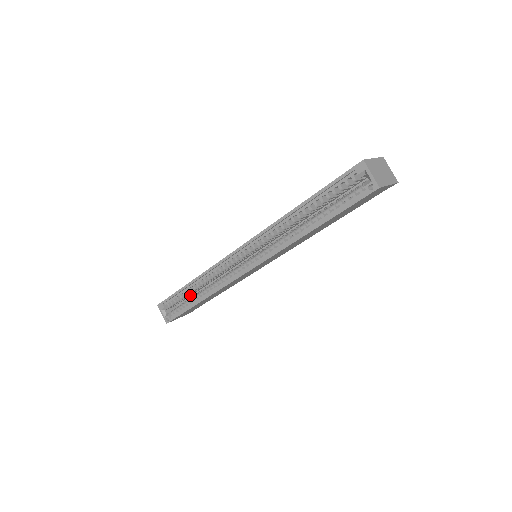
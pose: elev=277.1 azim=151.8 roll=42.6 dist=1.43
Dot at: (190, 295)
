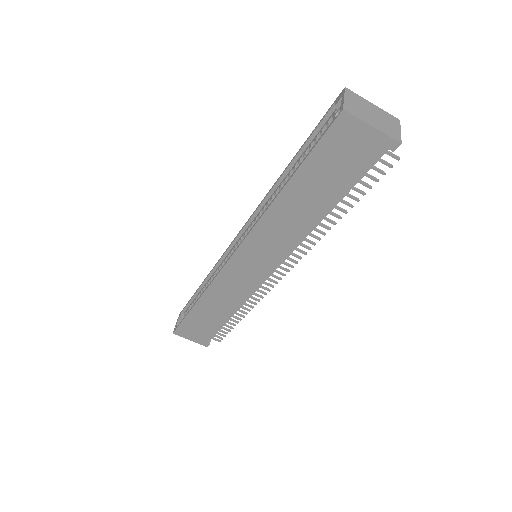
Dot at: occluded
